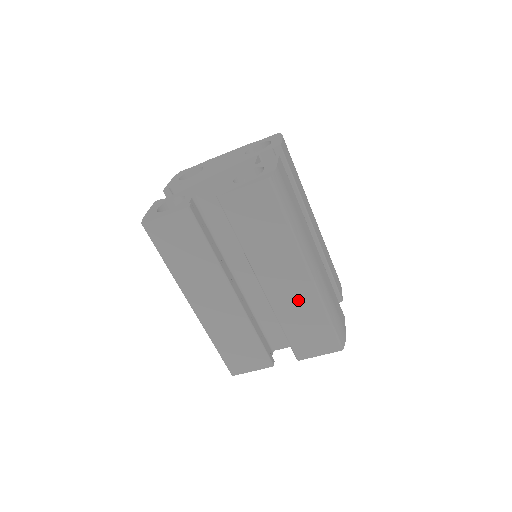
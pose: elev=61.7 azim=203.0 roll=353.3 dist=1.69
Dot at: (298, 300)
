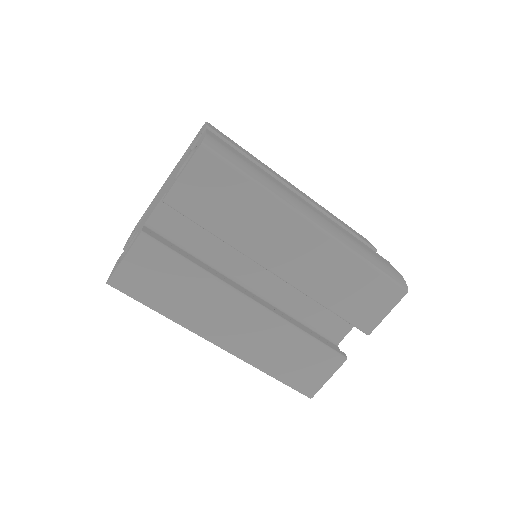
Dot at: (322, 264)
